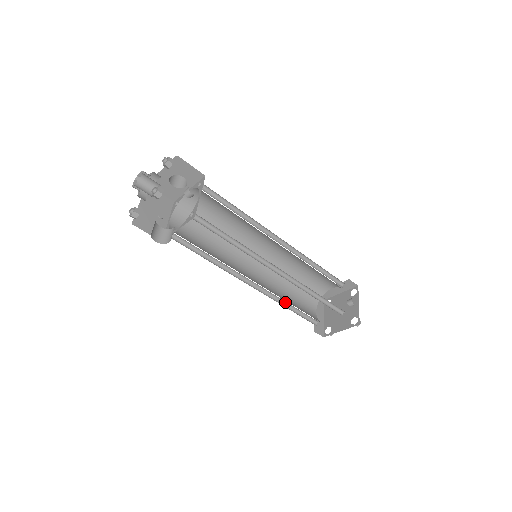
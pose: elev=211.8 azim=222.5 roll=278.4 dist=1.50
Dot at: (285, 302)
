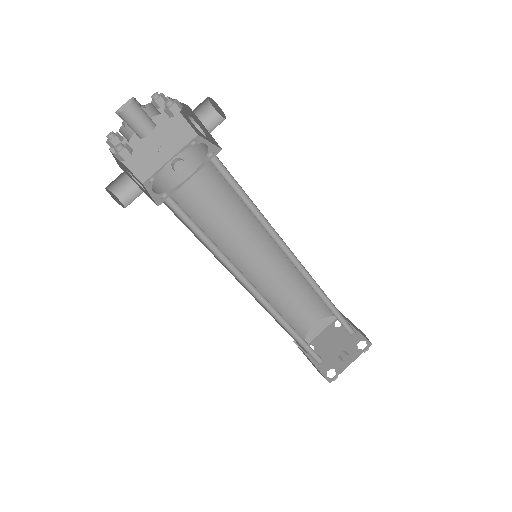
Dot at: (273, 305)
